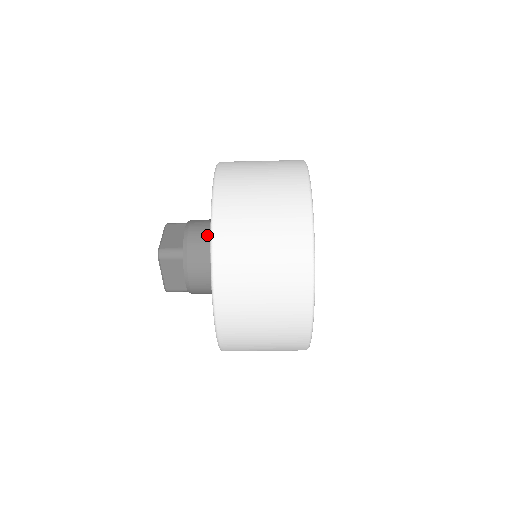
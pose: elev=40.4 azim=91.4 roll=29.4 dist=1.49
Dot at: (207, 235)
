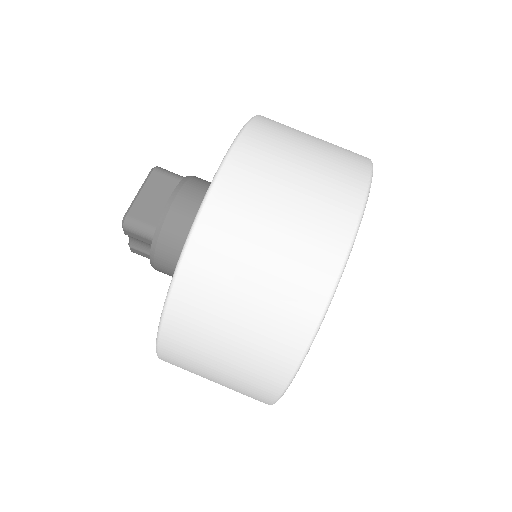
Dot at: occluded
